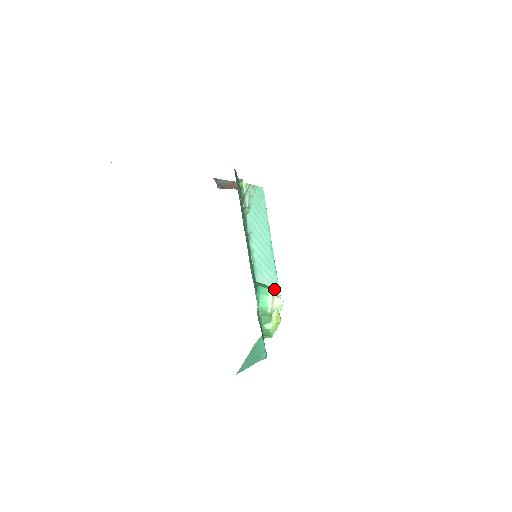
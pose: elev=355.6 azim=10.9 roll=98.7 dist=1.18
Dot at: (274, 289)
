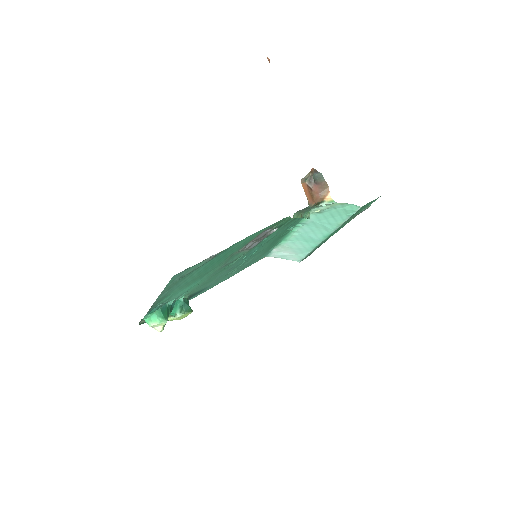
Dot at: (165, 322)
